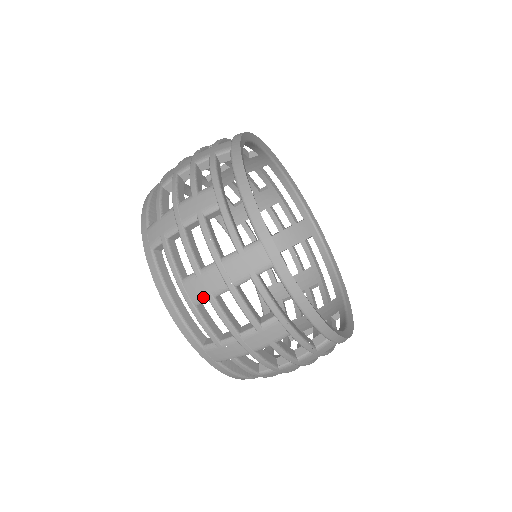
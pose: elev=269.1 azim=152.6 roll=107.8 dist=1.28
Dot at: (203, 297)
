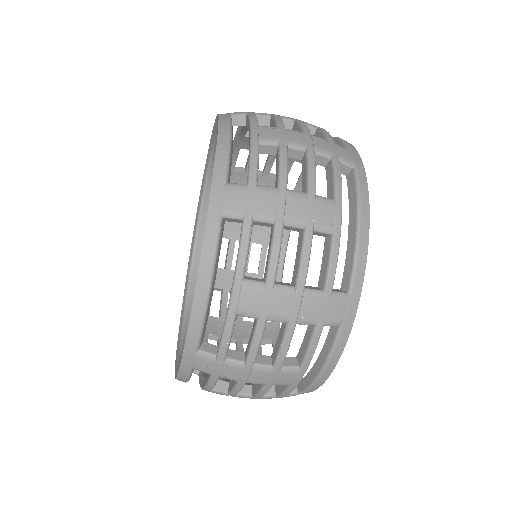
Dot at: (275, 139)
